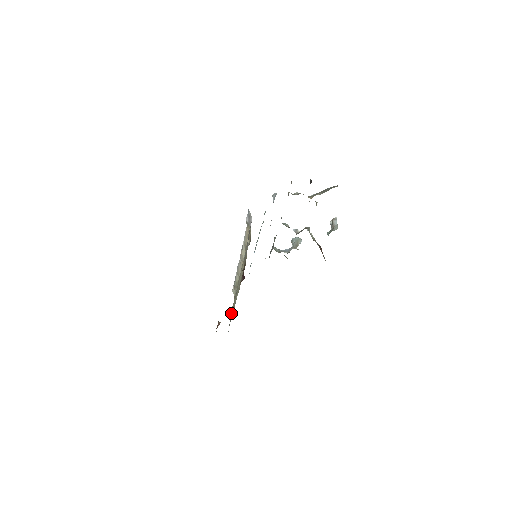
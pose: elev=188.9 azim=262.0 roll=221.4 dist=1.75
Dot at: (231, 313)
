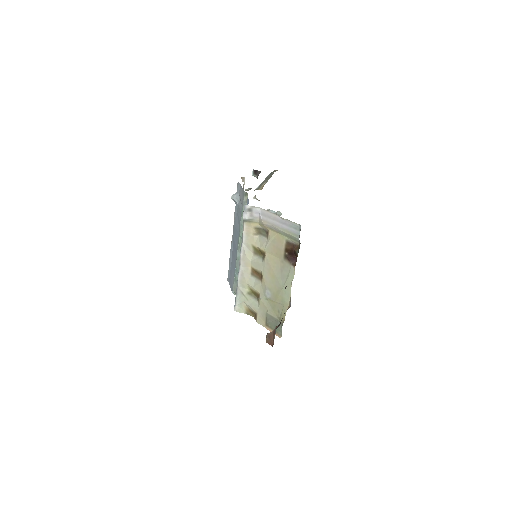
Dot at: (269, 321)
